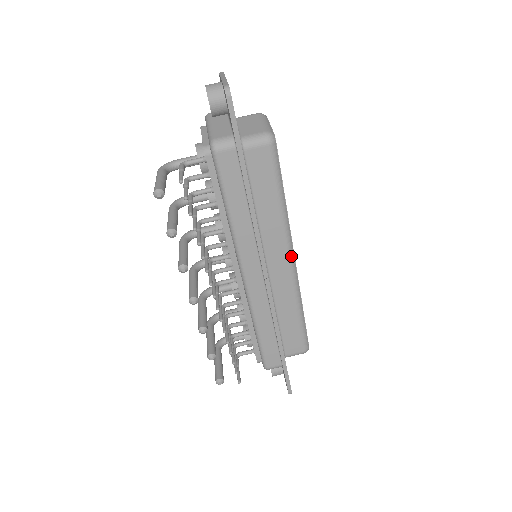
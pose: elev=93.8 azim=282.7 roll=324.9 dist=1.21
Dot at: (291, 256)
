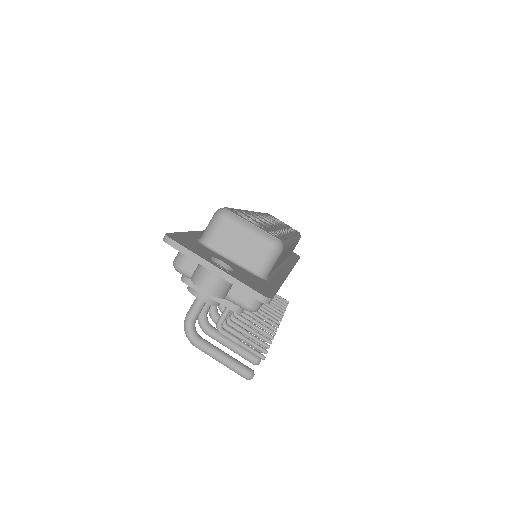
Dot at: (293, 241)
